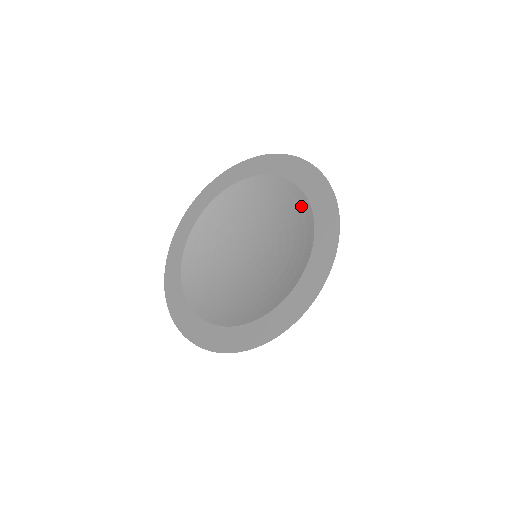
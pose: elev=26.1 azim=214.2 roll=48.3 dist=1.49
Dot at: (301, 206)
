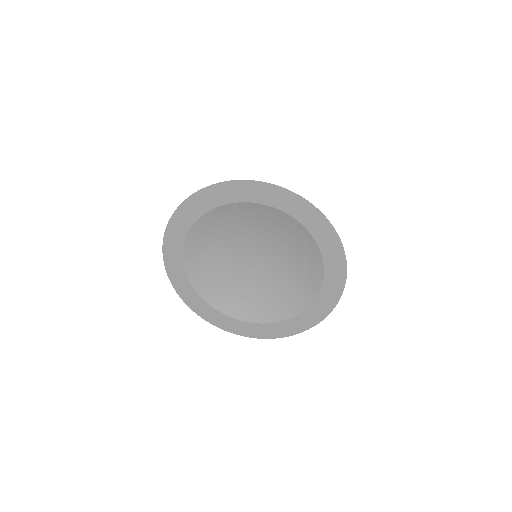
Dot at: (284, 220)
